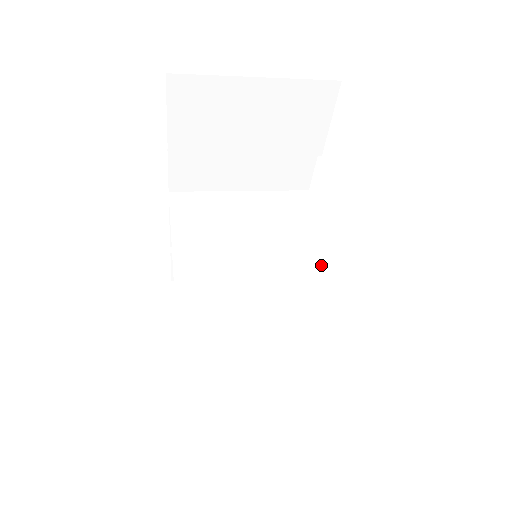
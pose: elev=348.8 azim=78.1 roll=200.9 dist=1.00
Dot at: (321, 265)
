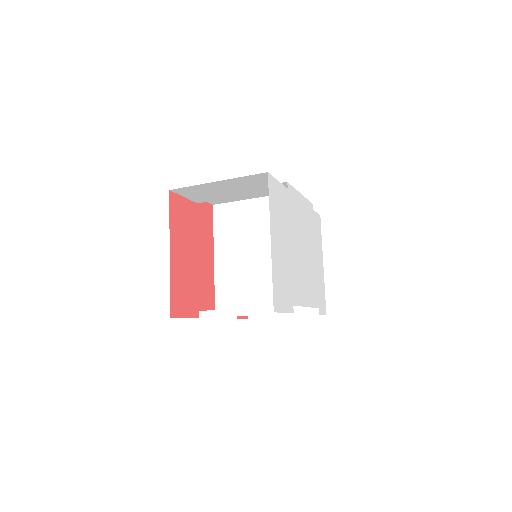
Dot at: occluded
